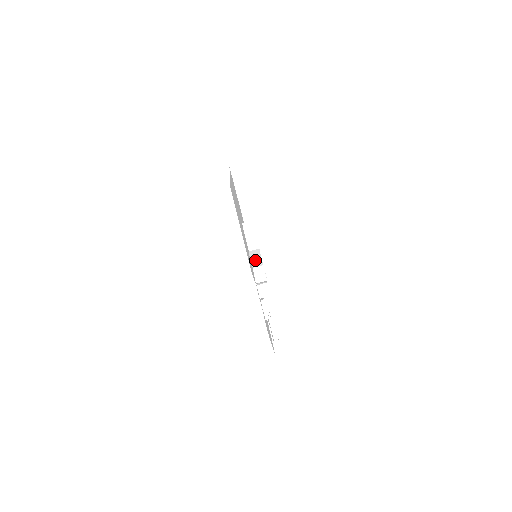
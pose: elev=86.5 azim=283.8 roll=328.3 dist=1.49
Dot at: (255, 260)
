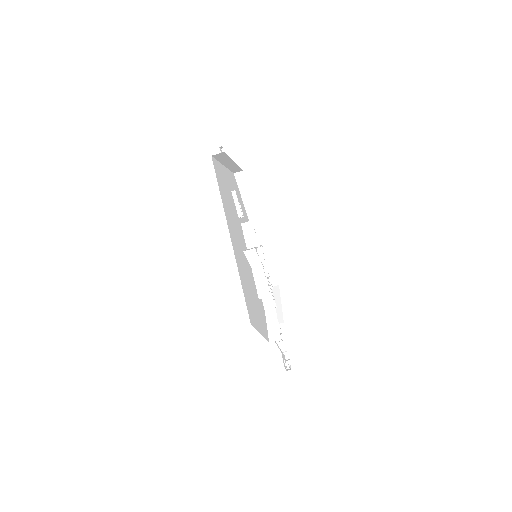
Dot at: (263, 295)
